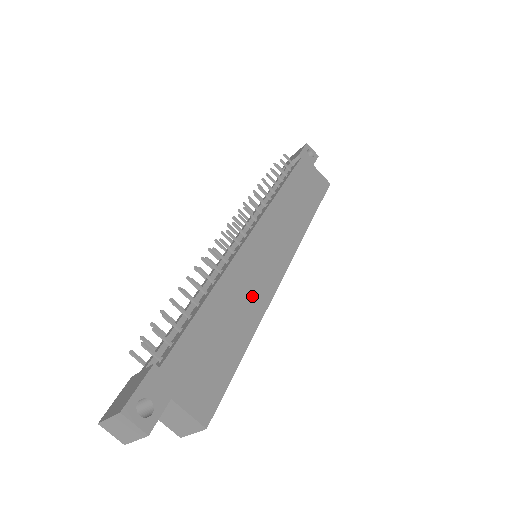
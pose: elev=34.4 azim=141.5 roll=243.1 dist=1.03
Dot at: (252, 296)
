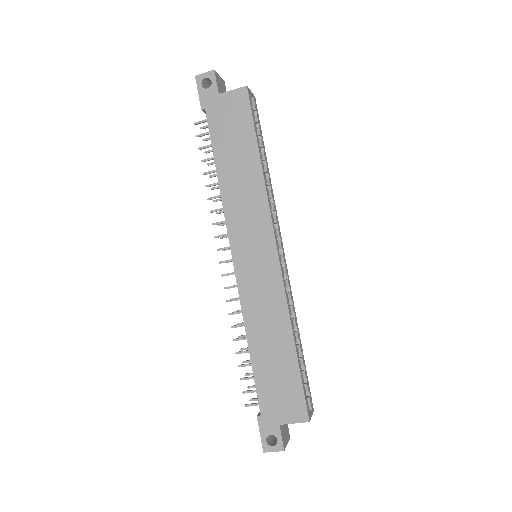
Dot at: (272, 310)
